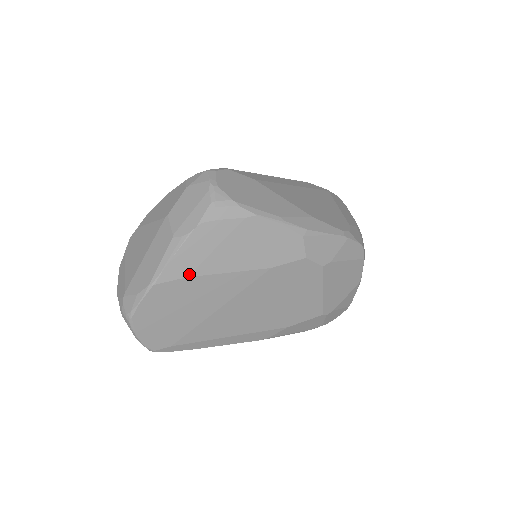
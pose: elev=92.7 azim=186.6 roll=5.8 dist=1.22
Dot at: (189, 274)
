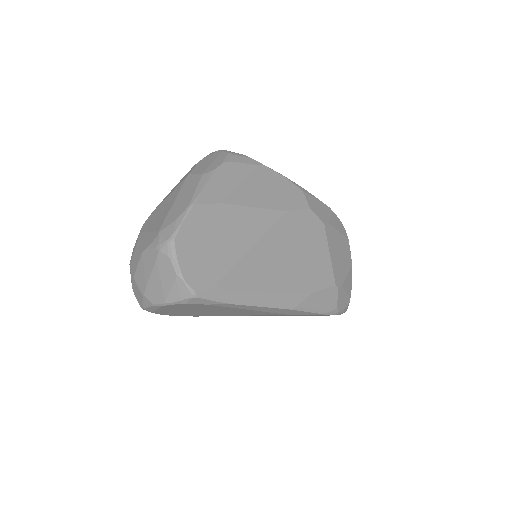
Dot at: (223, 201)
